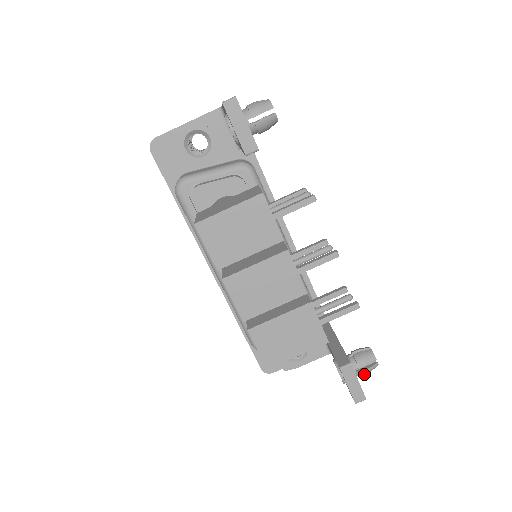
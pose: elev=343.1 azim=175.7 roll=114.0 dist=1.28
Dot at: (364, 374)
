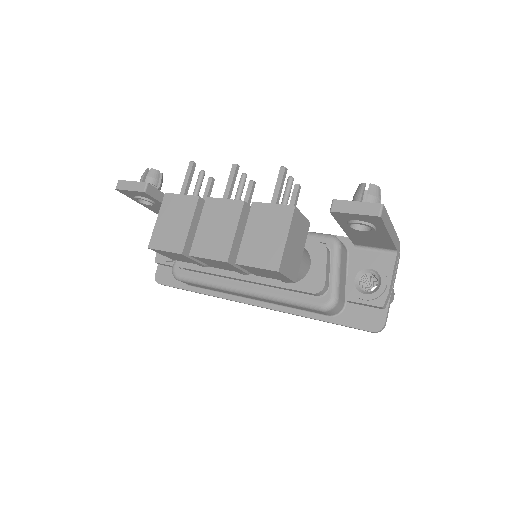
Dot at: (374, 202)
